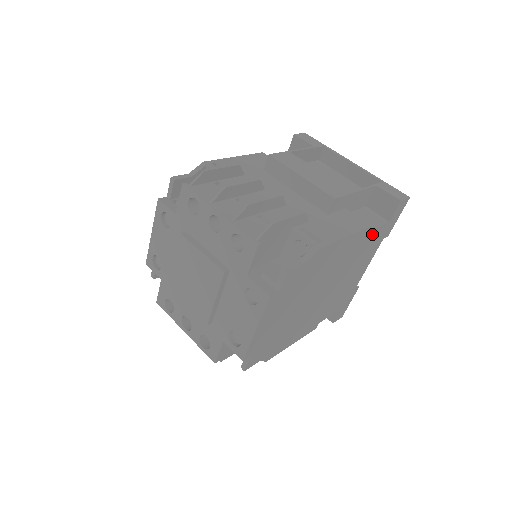
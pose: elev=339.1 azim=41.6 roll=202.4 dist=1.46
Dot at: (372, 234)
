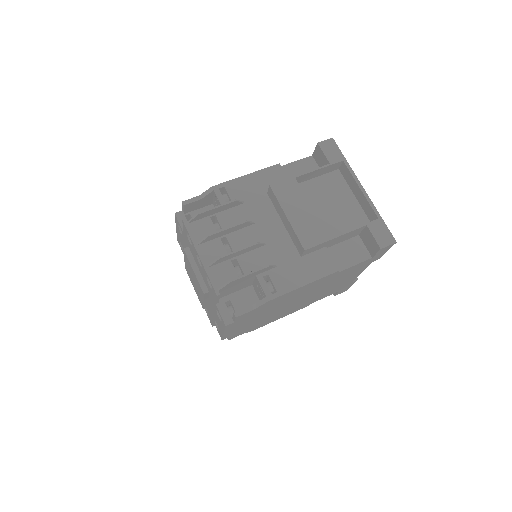
Dot at: (348, 269)
